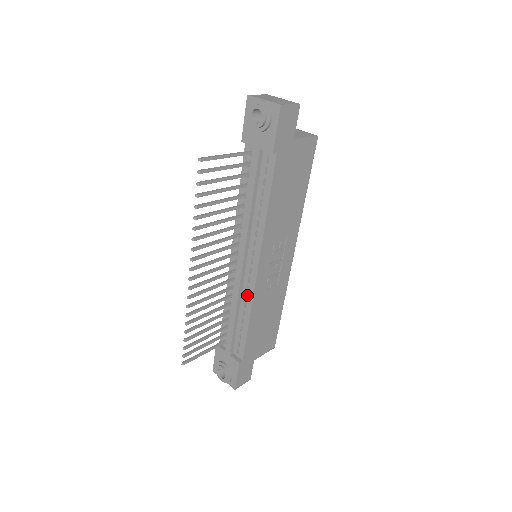
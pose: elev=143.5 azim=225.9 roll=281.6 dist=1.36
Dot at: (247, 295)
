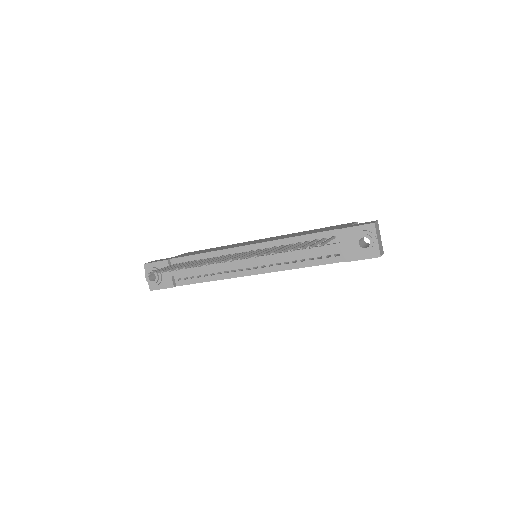
Dot at: (227, 270)
